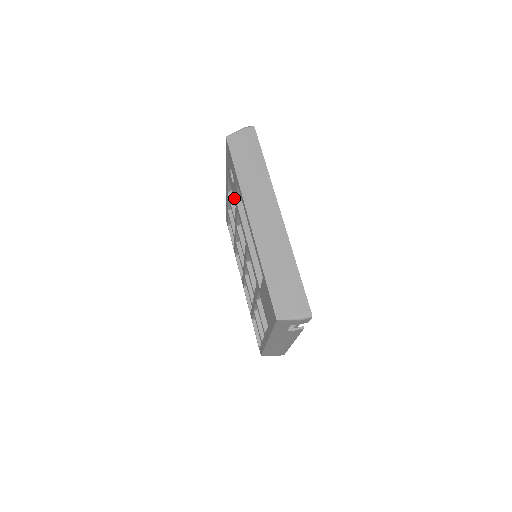
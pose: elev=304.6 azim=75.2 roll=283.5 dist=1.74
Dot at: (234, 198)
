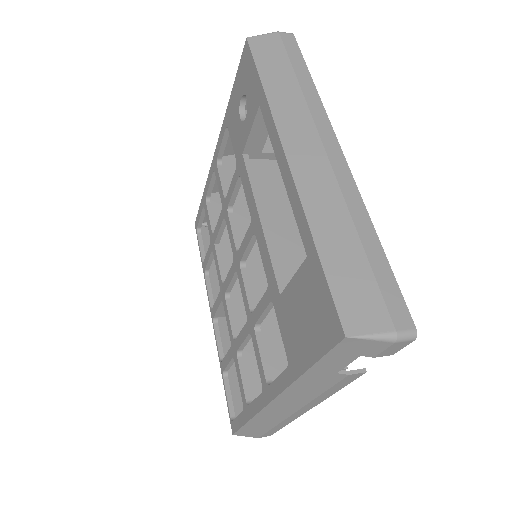
Dot at: (237, 152)
